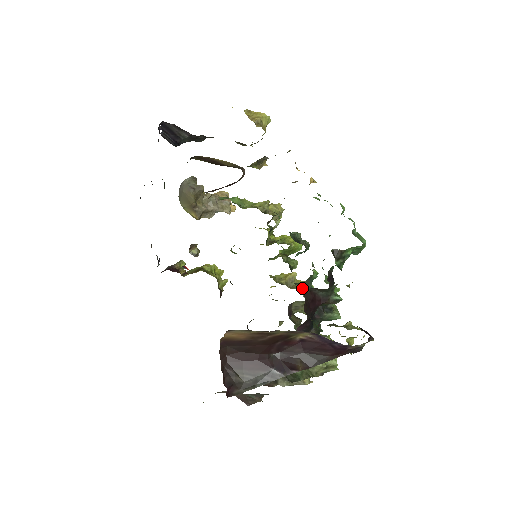
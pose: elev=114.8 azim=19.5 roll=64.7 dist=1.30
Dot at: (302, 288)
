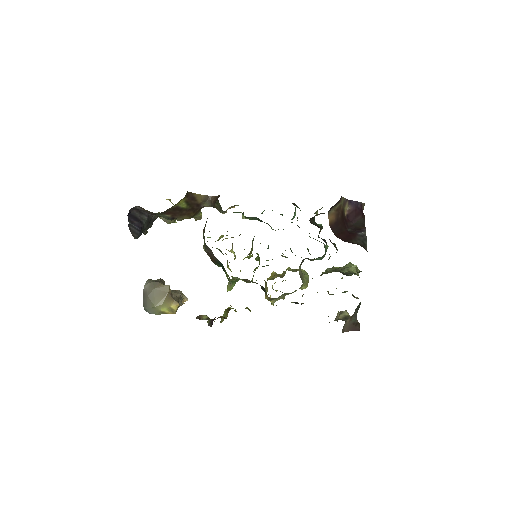
Dot at: (288, 270)
